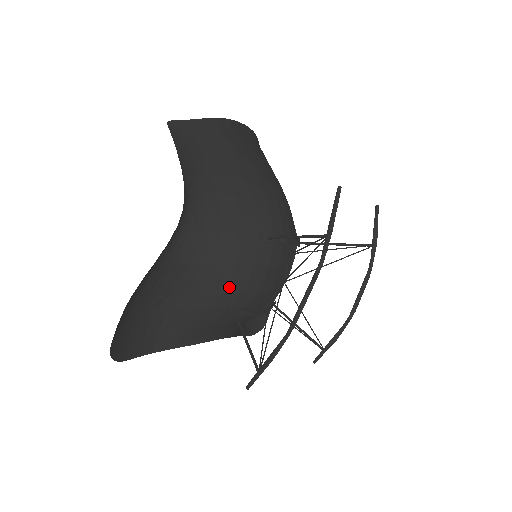
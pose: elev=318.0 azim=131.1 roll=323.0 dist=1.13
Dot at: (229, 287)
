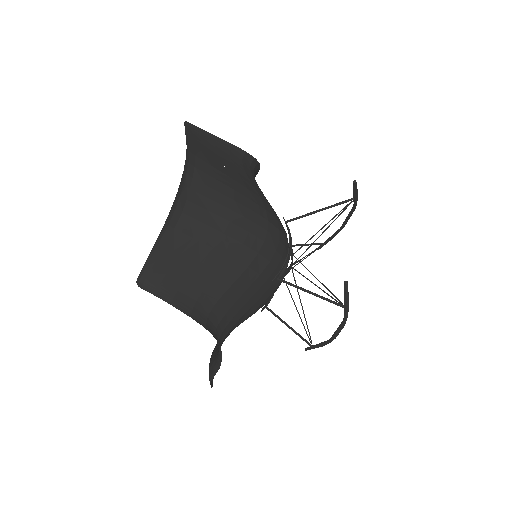
Dot at: occluded
